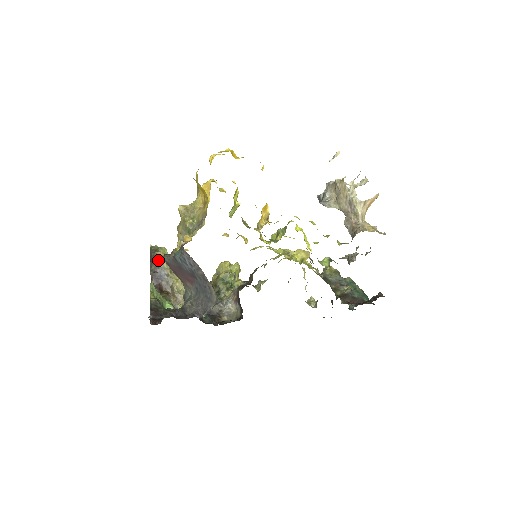
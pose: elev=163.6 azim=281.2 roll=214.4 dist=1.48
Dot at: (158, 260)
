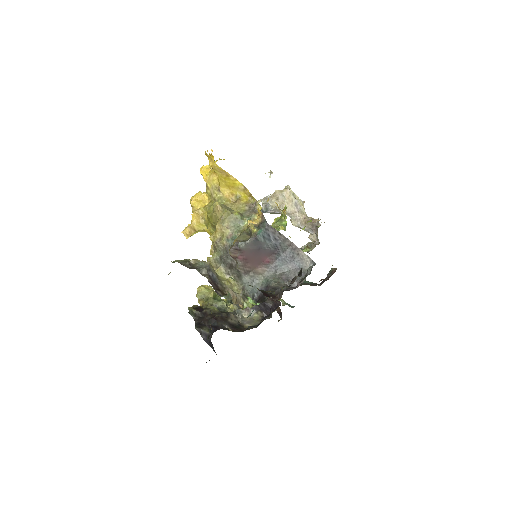
Dot at: (205, 264)
